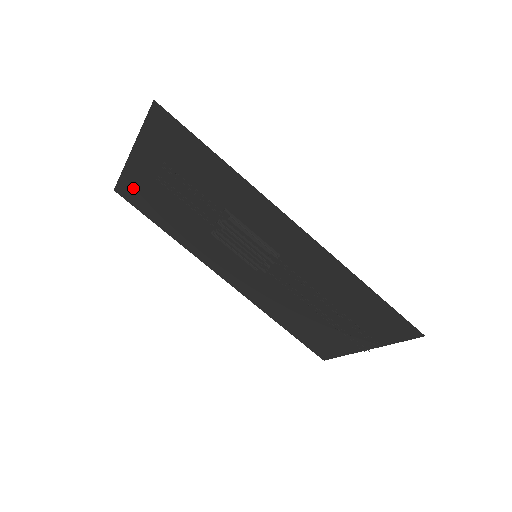
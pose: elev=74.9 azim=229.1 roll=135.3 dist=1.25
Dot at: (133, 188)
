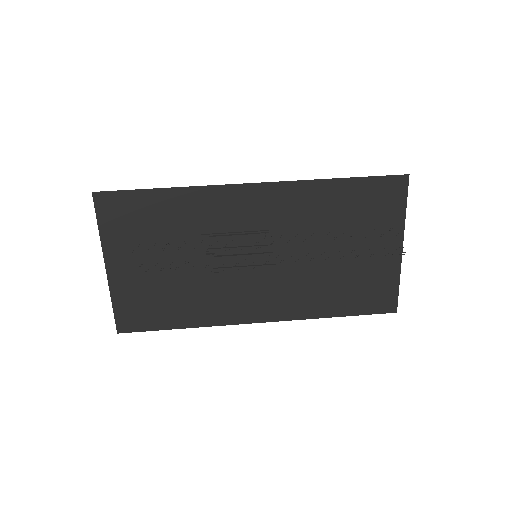
Dot at: (129, 308)
